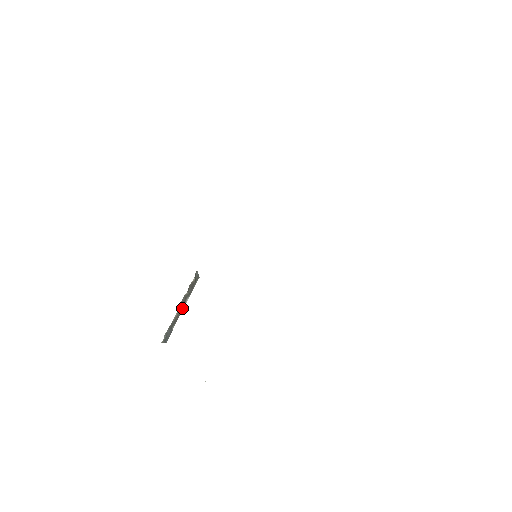
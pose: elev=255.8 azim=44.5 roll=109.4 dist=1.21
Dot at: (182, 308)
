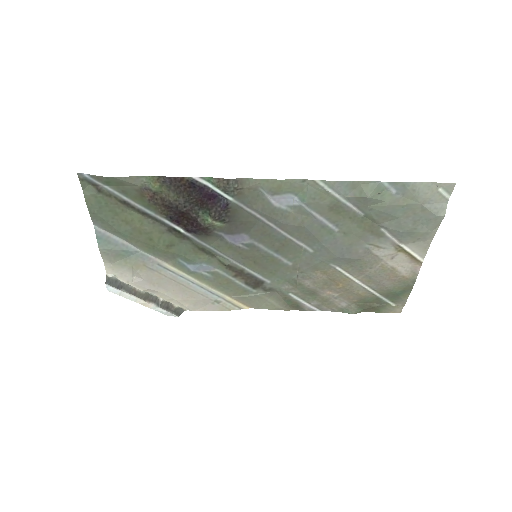
Dot at: (144, 298)
